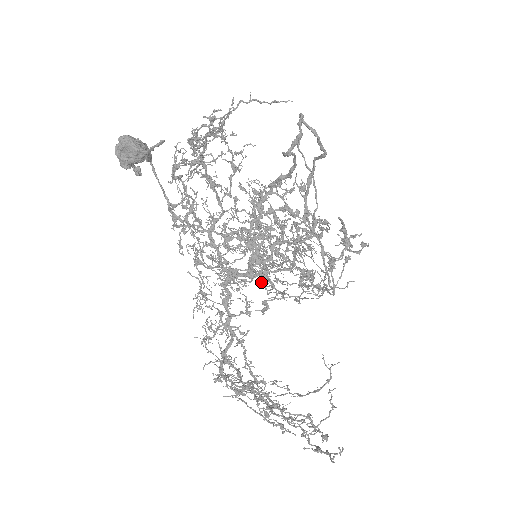
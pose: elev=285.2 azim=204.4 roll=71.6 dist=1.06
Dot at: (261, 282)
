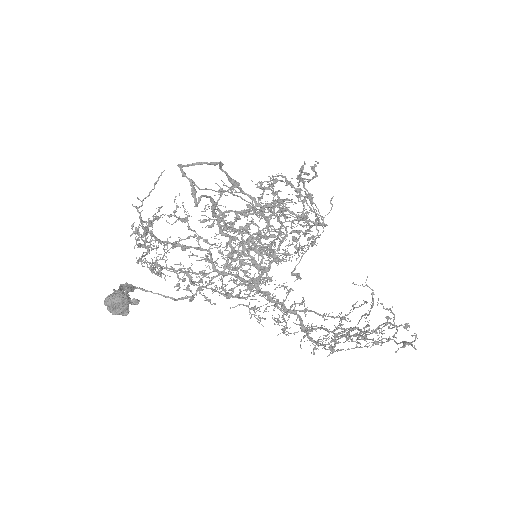
Dot at: occluded
